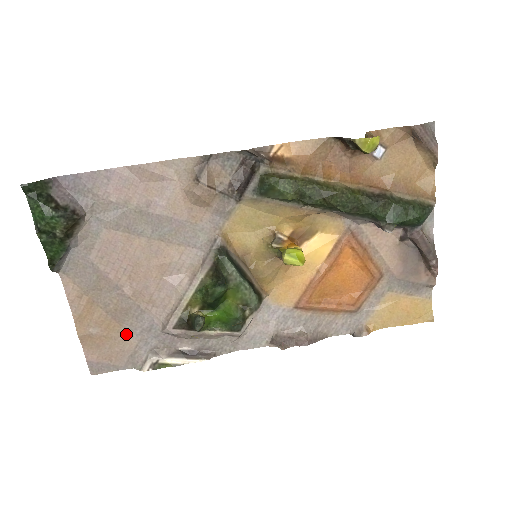
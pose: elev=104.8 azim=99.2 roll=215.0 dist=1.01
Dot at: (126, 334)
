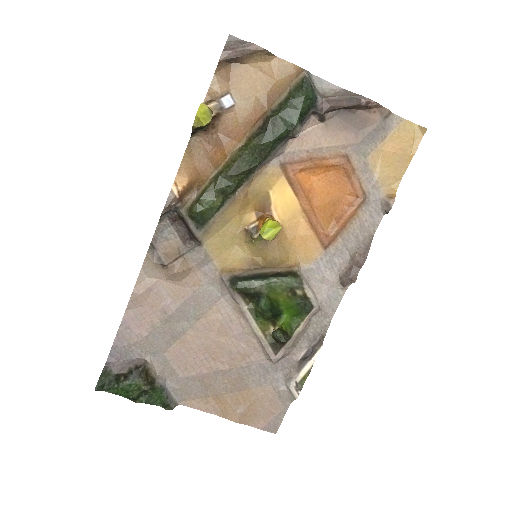
Dot at: (259, 390)
